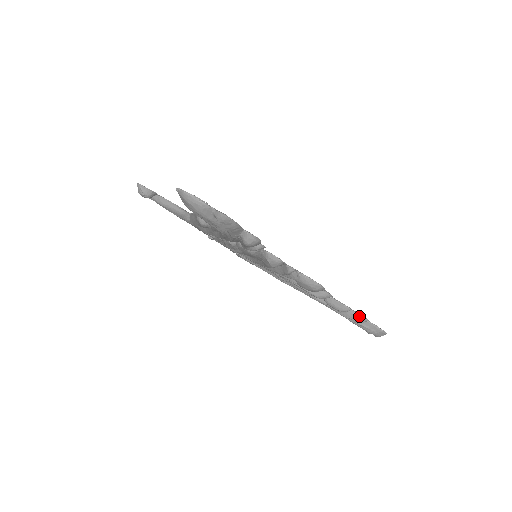
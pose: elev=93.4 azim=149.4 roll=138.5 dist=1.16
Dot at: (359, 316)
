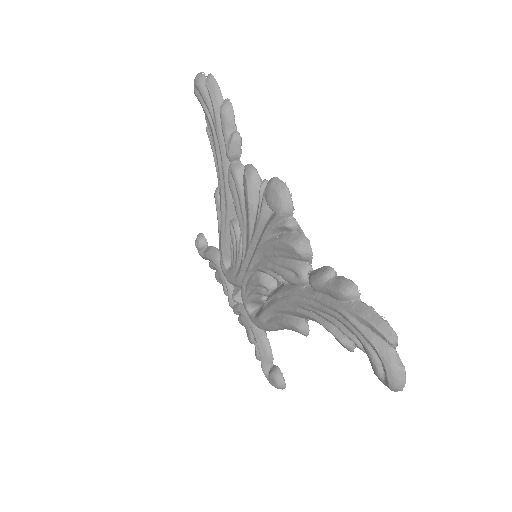
Dot at: (344, 279)
